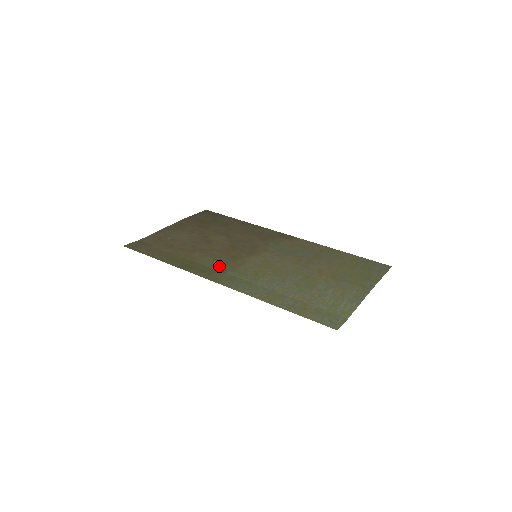
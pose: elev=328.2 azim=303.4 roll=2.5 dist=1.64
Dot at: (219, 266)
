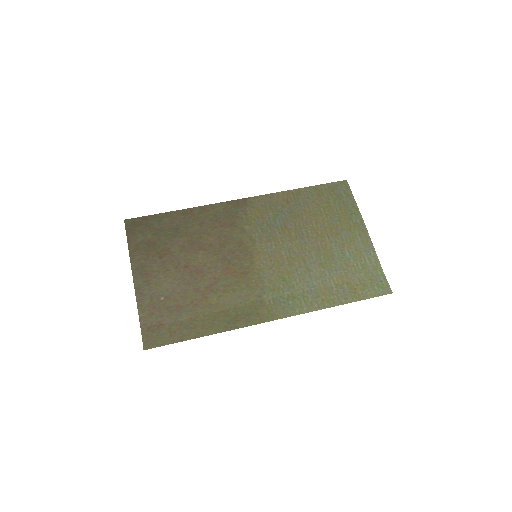
Dot at: (249, 297)
